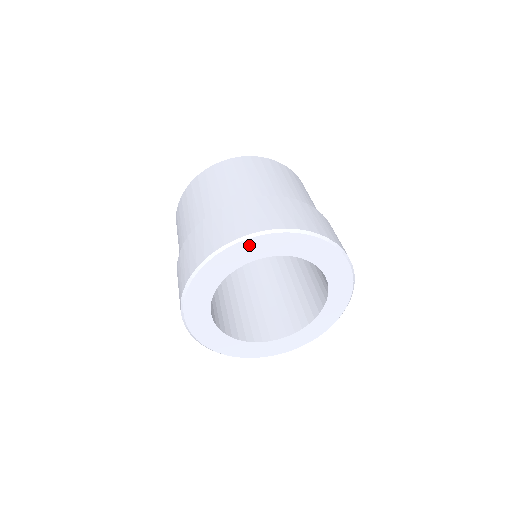
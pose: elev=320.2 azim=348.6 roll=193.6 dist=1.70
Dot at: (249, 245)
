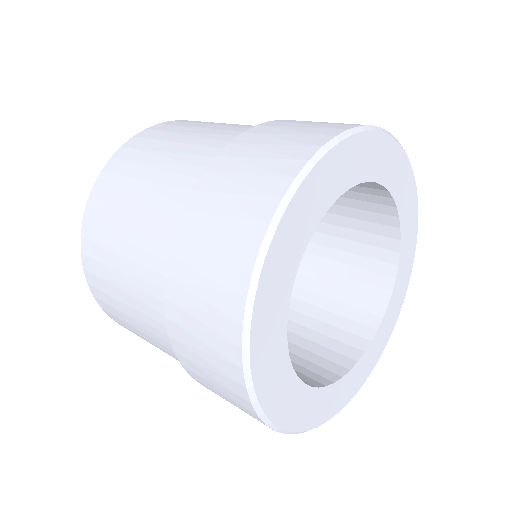
Dot at: (361, 146)
